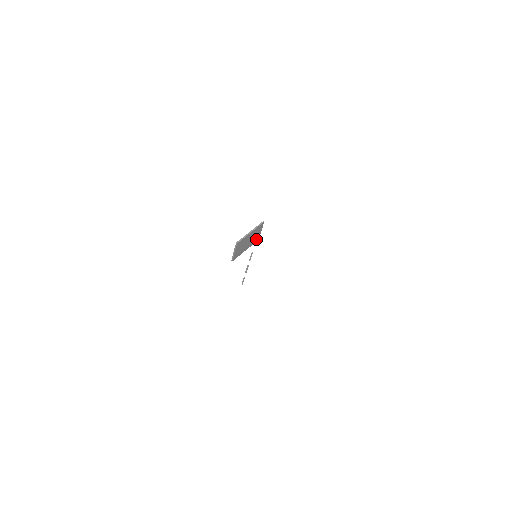
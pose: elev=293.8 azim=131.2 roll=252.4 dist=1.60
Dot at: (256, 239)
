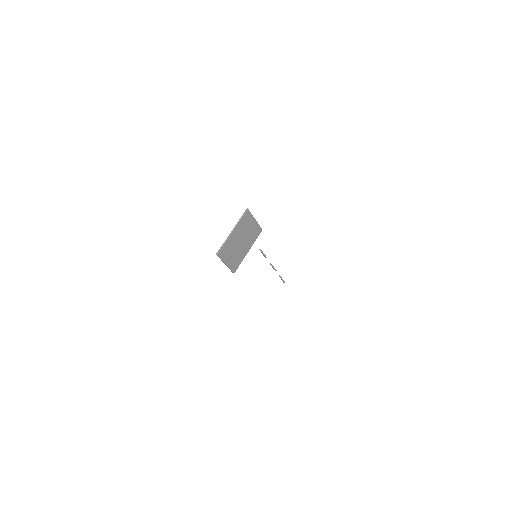
Dot at: (256, 231)
